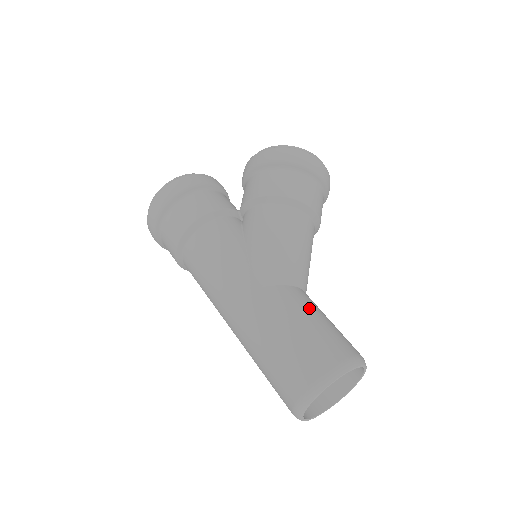
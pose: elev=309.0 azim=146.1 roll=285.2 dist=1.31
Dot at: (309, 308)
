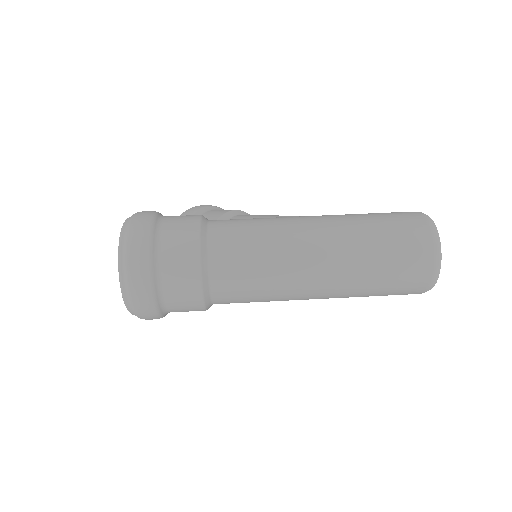
Dot at: occluded
